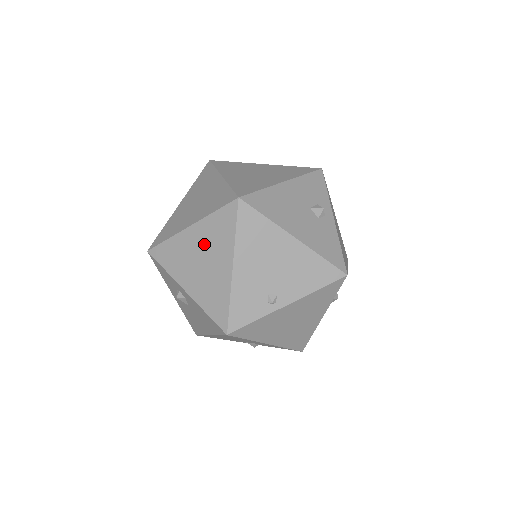
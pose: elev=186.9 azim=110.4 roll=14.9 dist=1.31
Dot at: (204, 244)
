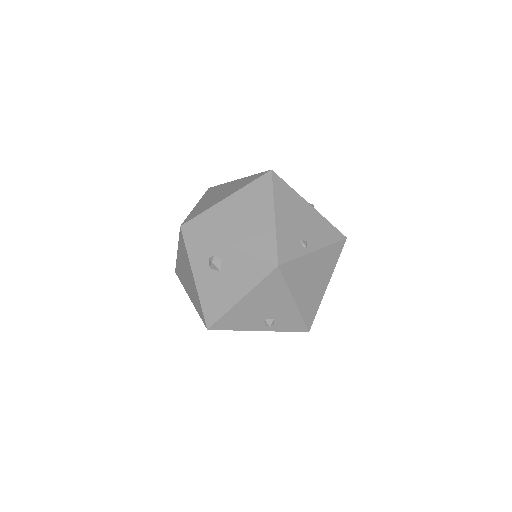
Dot at: (244, 206)
